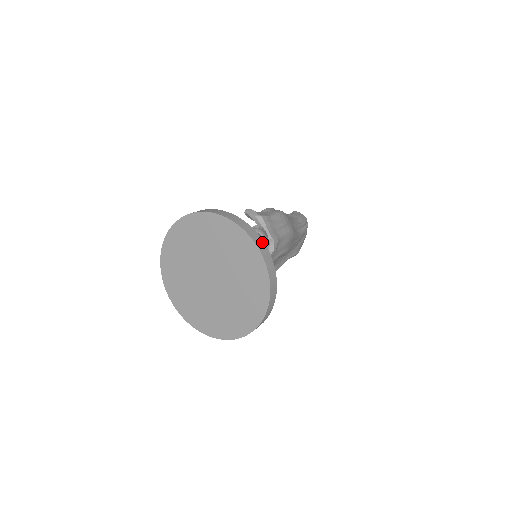
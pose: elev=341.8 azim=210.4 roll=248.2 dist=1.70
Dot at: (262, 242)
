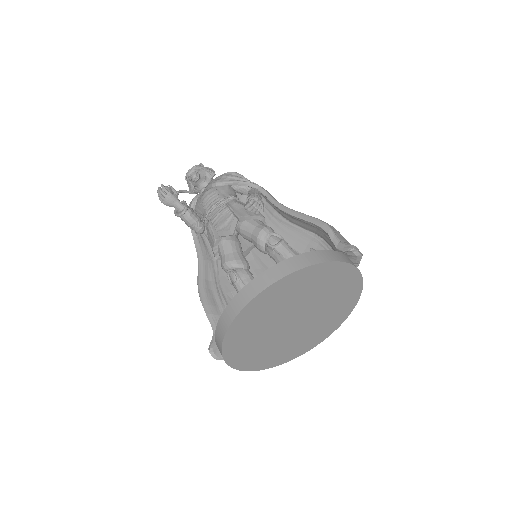
Dot at: occluded
